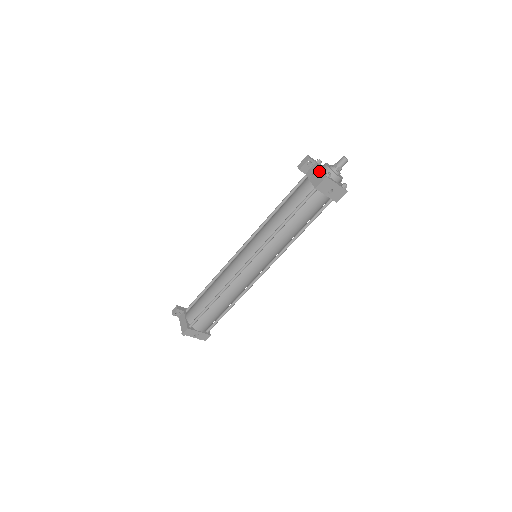
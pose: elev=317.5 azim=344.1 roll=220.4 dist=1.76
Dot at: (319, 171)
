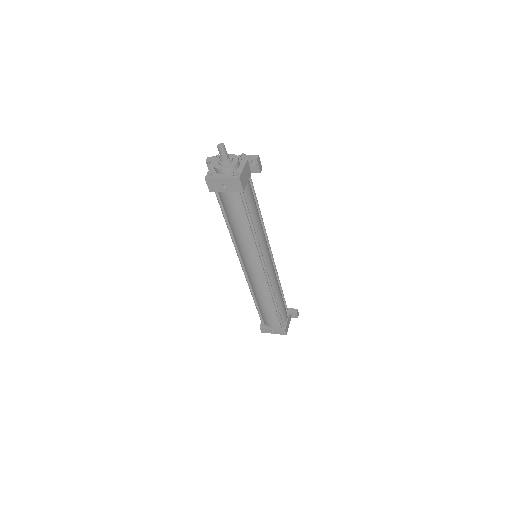
Dot at: occluded
